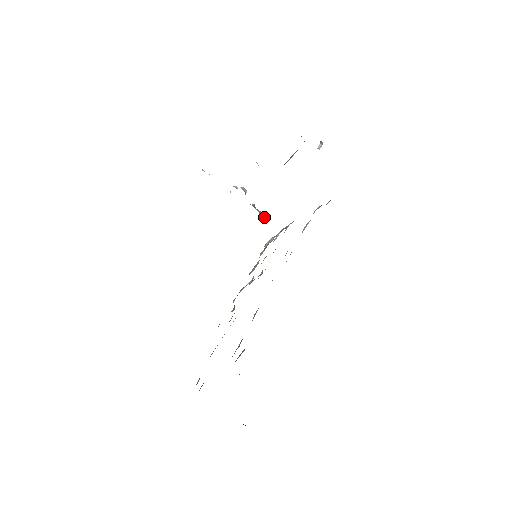
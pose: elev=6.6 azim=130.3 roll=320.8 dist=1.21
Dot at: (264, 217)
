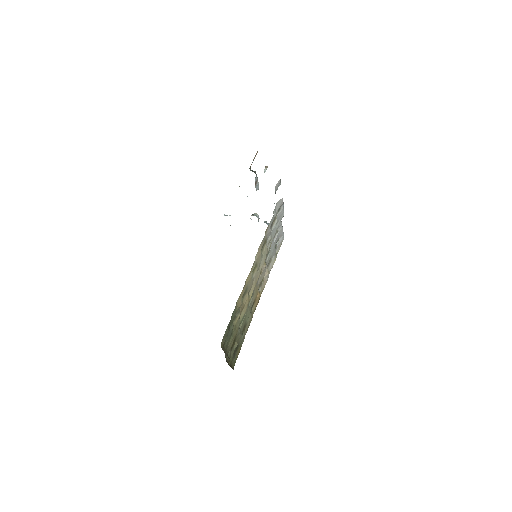
Dot at: occluded
